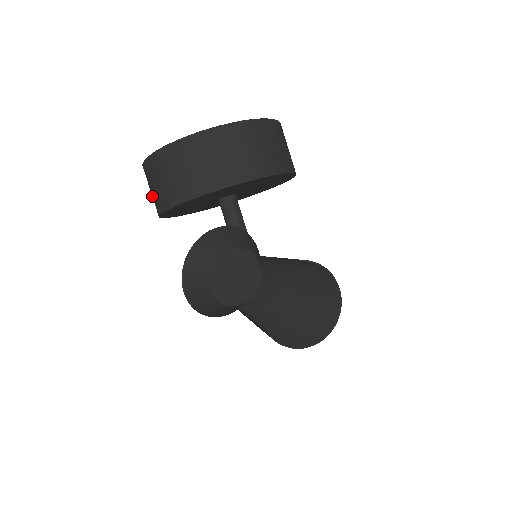
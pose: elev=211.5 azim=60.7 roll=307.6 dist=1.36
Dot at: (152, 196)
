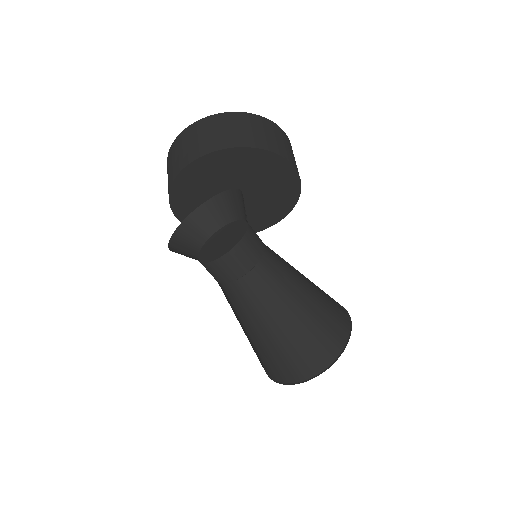
Dot at: occluded
